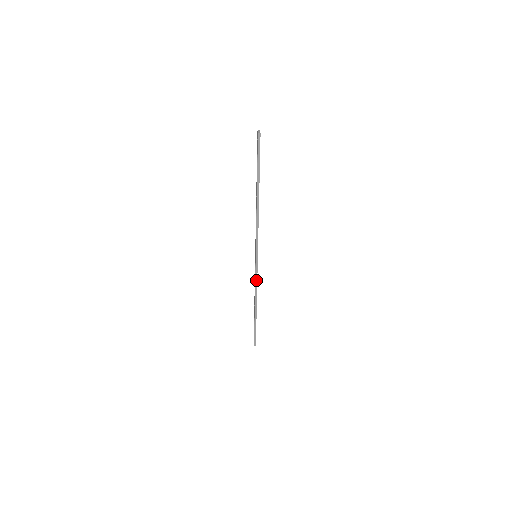
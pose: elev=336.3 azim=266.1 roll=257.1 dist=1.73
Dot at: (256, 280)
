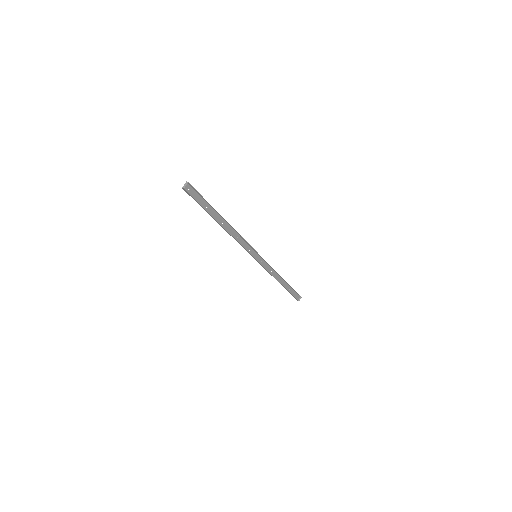
Dot at: (266, 270)
